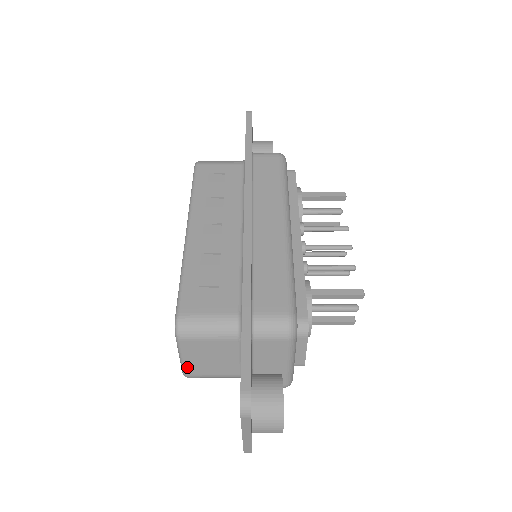
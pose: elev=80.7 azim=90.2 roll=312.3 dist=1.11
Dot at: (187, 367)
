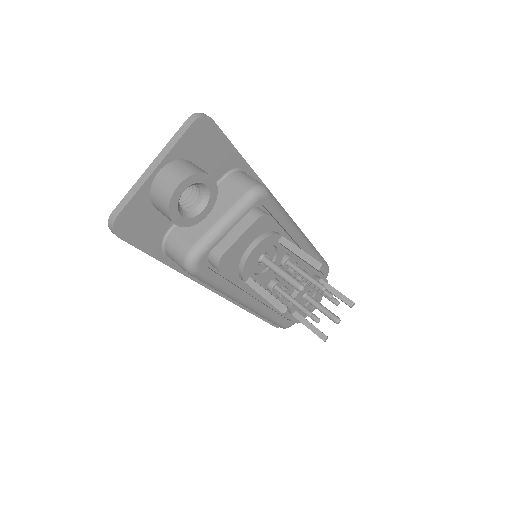
Dot at: occluded
